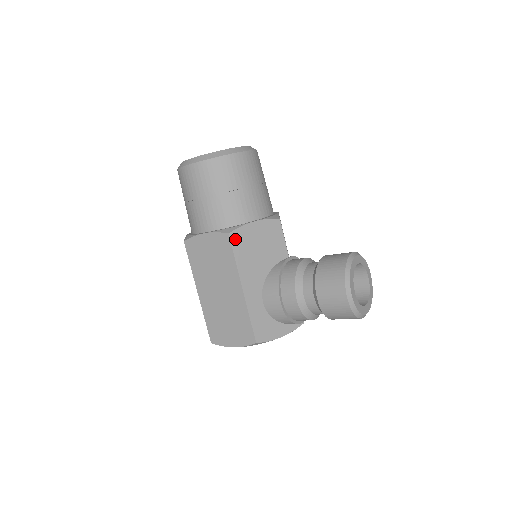
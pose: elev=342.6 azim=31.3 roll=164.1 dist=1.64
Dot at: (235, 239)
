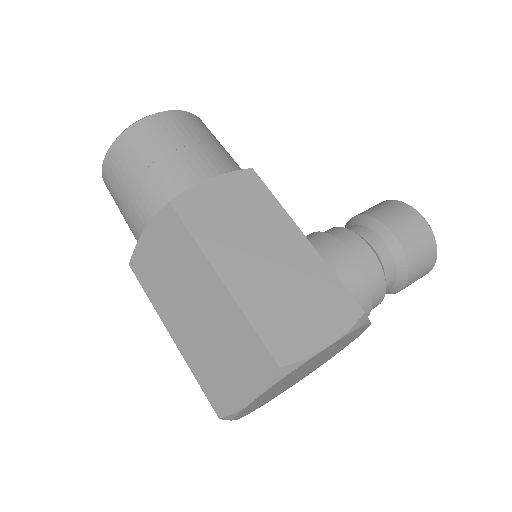
Dot at: occluded
